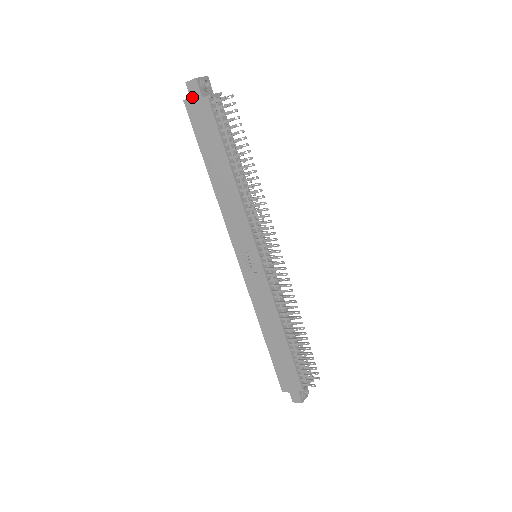
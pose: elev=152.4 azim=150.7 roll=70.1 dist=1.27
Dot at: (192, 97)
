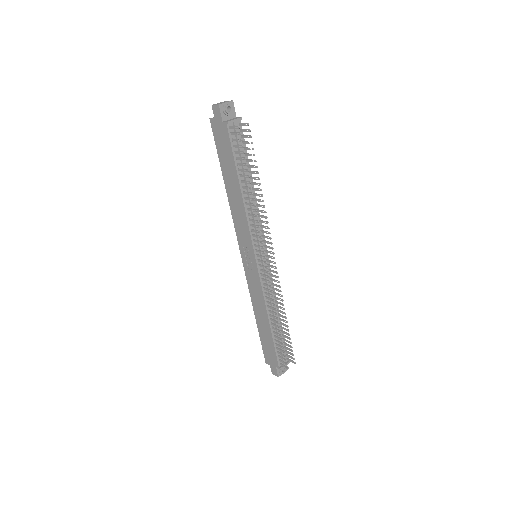
Dot at: (216, 118)
